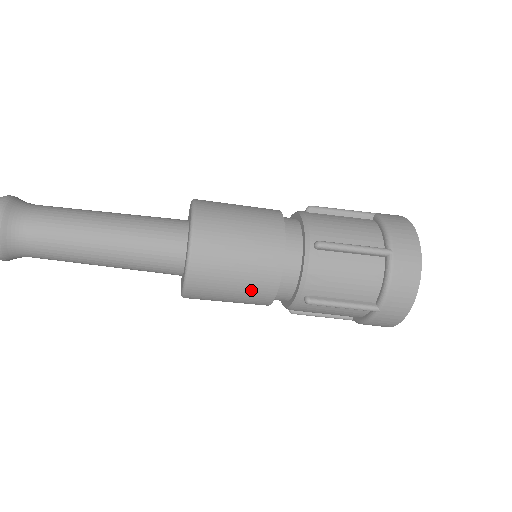
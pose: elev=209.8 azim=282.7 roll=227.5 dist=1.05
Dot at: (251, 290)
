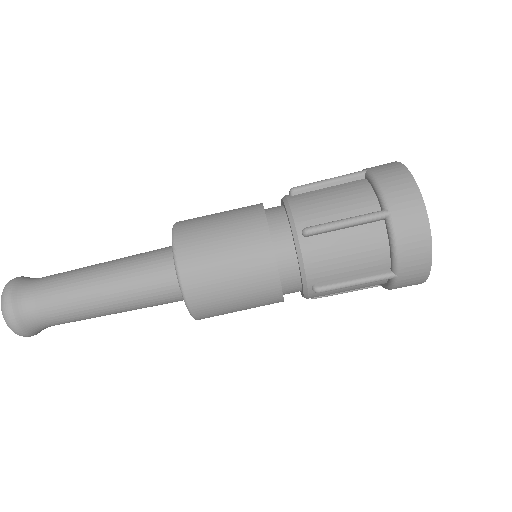
Dot at: (237, 210)
